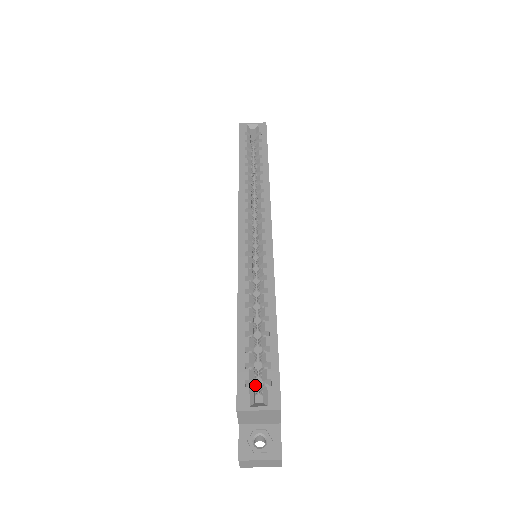
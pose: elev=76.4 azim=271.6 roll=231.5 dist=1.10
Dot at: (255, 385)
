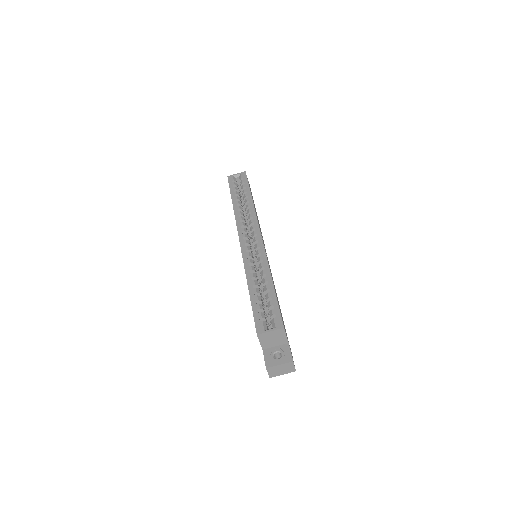
Dot at: occluded
